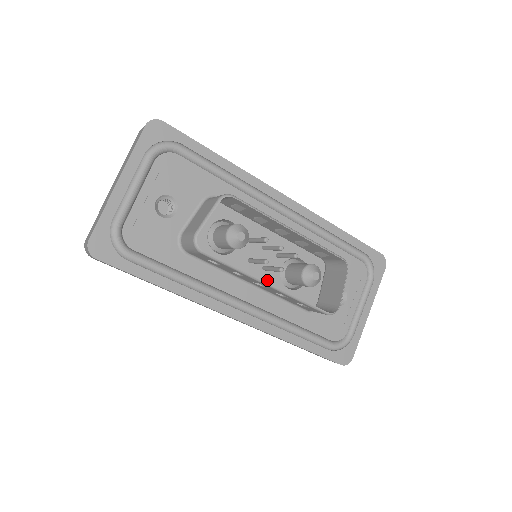
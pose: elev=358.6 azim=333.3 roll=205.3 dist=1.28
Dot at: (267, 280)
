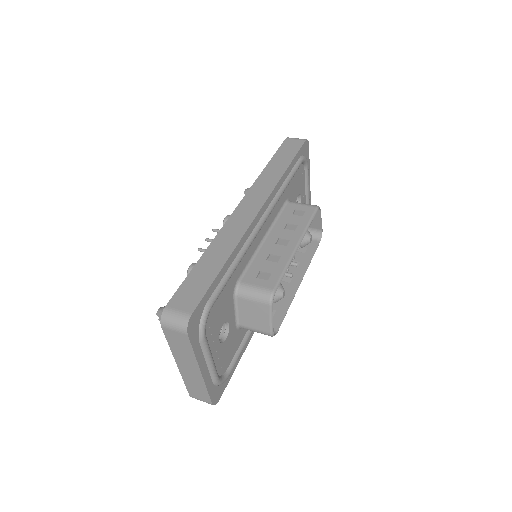
Dot at: occluded
